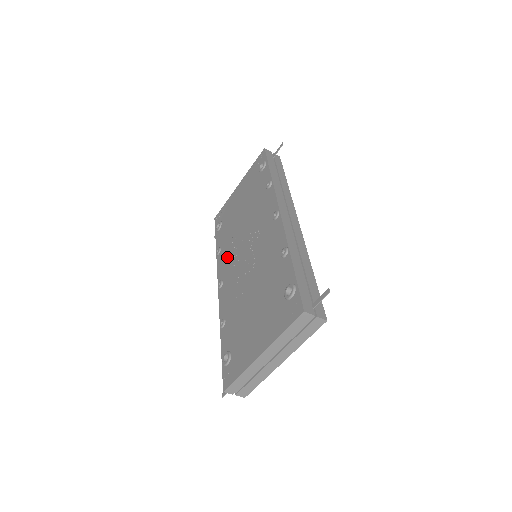
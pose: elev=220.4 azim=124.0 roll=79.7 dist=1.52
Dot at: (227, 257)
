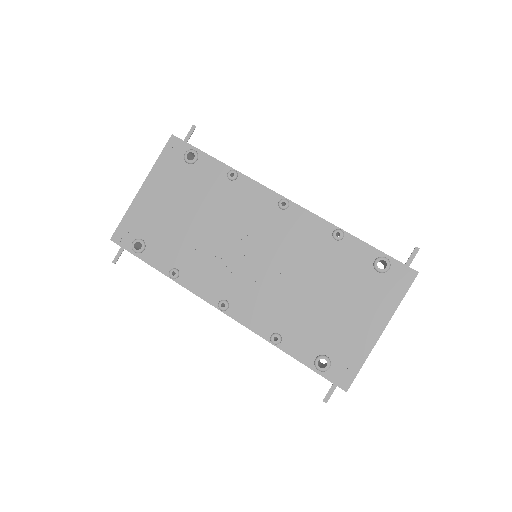
Dot at: (208, 273)
